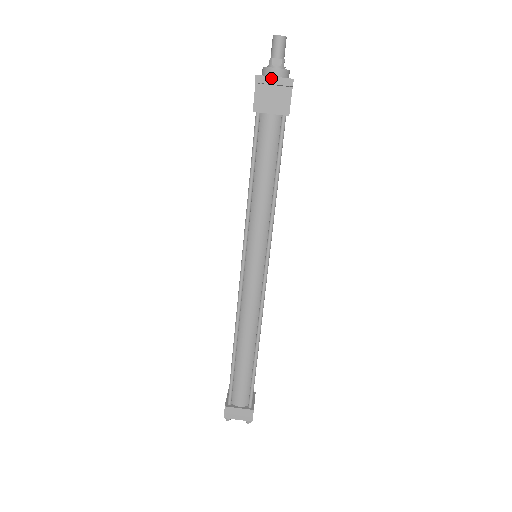
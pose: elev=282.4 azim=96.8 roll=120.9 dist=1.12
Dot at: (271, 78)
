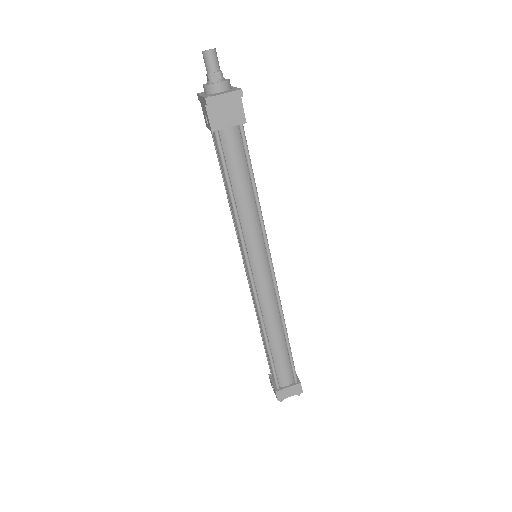
Dot at: (221, 96)
